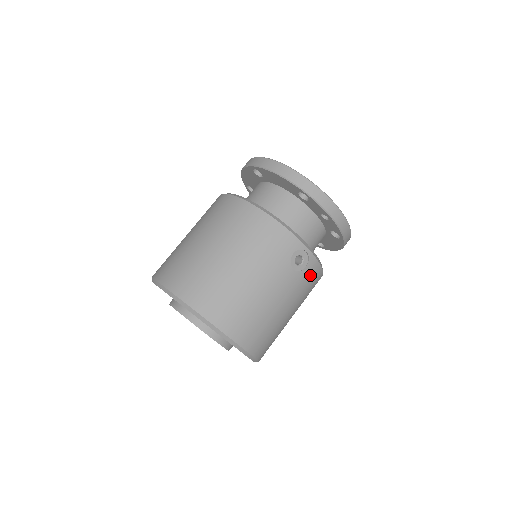
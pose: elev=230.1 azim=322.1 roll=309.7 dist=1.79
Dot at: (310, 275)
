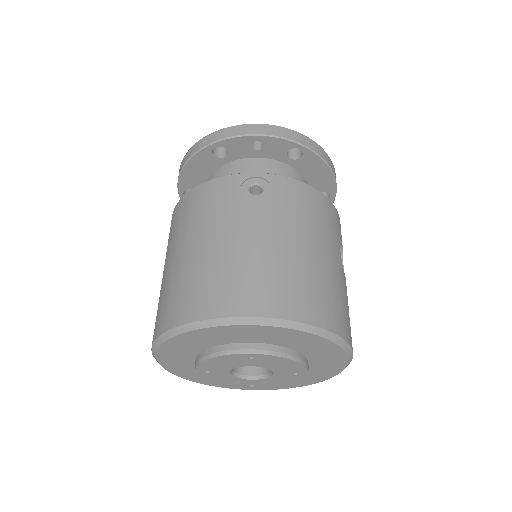
Dot at: (290, 195)
